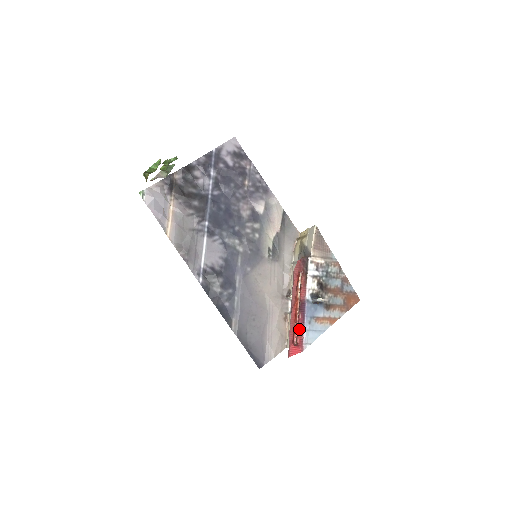
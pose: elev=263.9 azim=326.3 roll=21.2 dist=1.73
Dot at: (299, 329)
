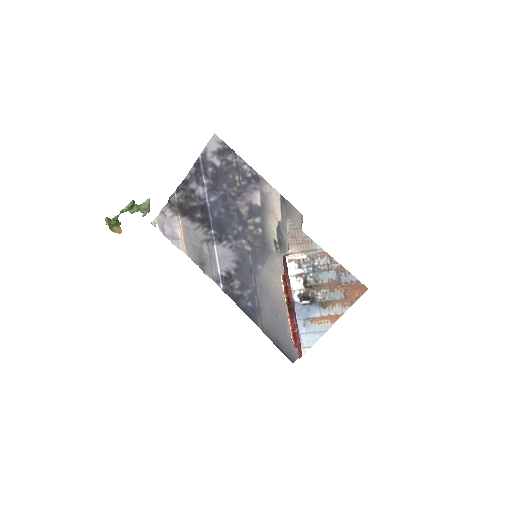
Dot at: (296, 332)
